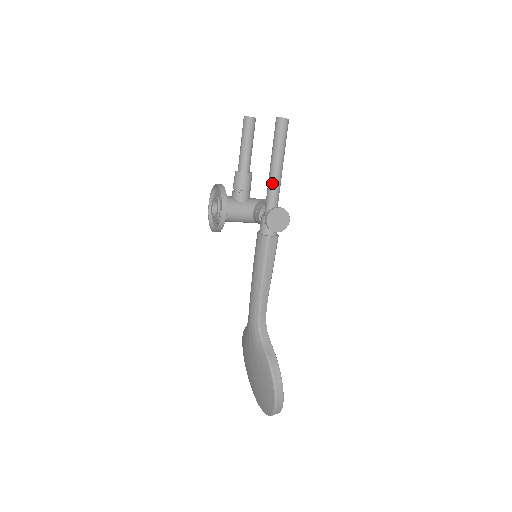
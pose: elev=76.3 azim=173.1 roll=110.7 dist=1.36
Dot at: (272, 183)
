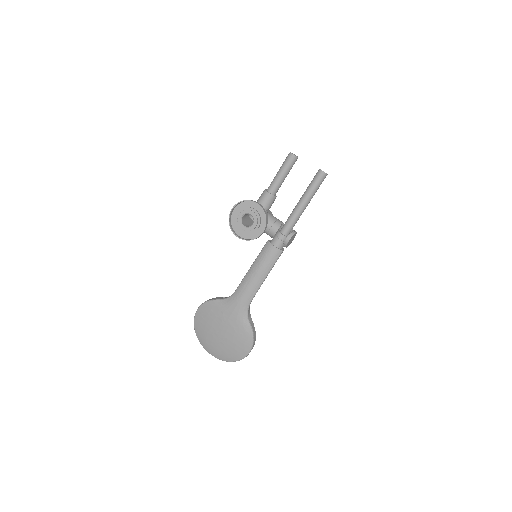
Dot at: (299, 215)
